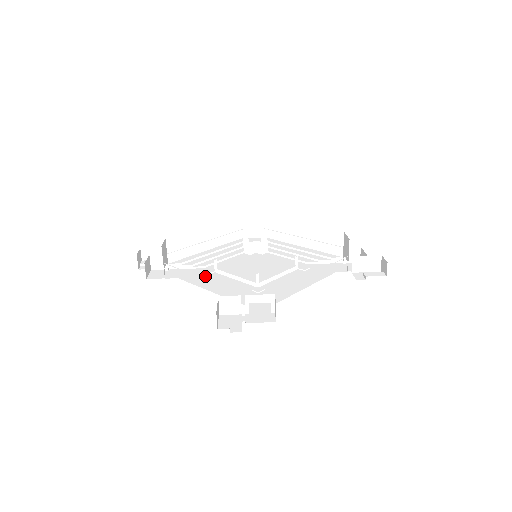
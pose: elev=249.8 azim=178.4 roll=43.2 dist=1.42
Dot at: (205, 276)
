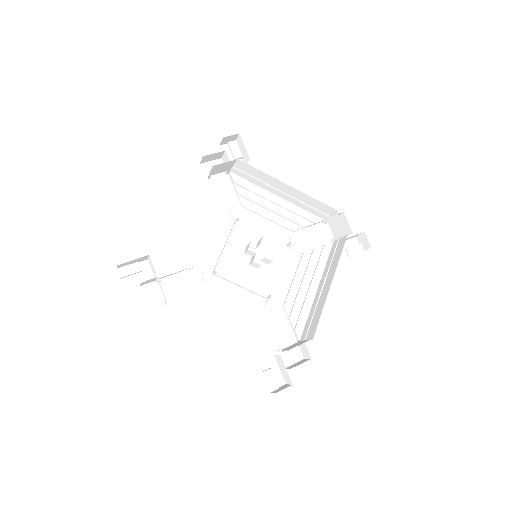
Dot at: (207, 287)
